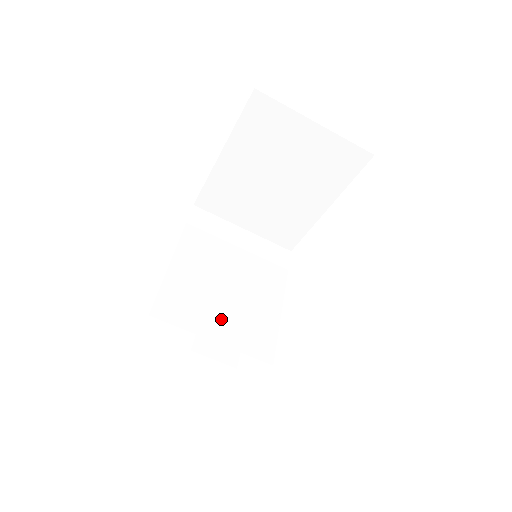
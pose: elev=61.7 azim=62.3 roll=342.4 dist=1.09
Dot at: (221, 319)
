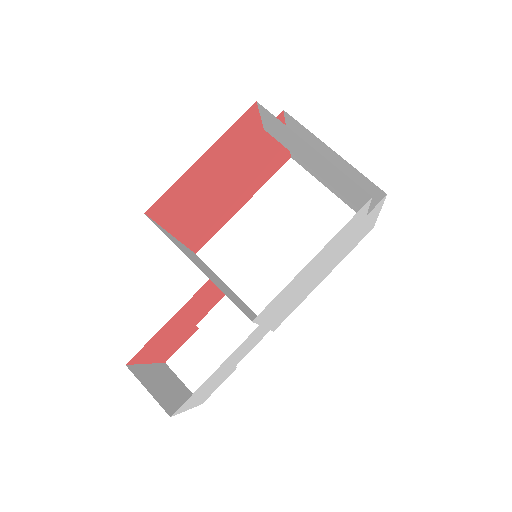
Dot at: occluded
